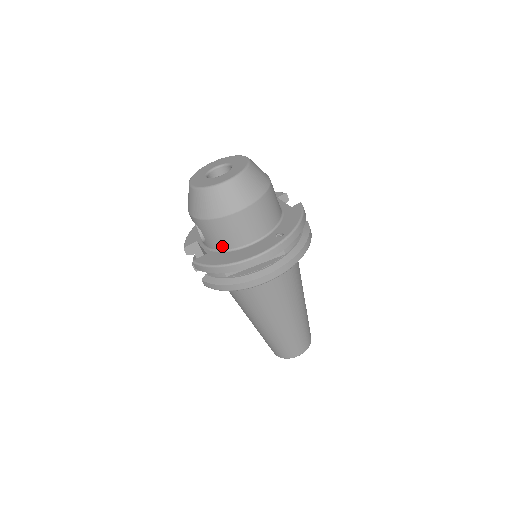
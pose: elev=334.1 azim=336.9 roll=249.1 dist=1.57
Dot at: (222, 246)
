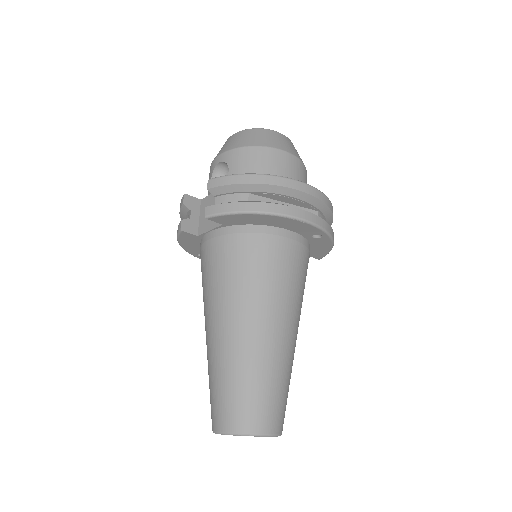
Dot at: occluded
